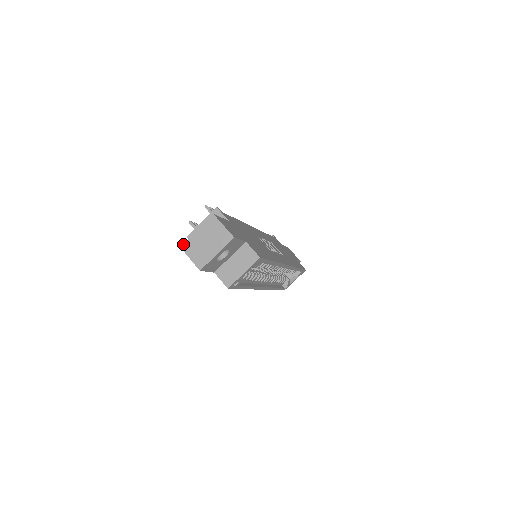
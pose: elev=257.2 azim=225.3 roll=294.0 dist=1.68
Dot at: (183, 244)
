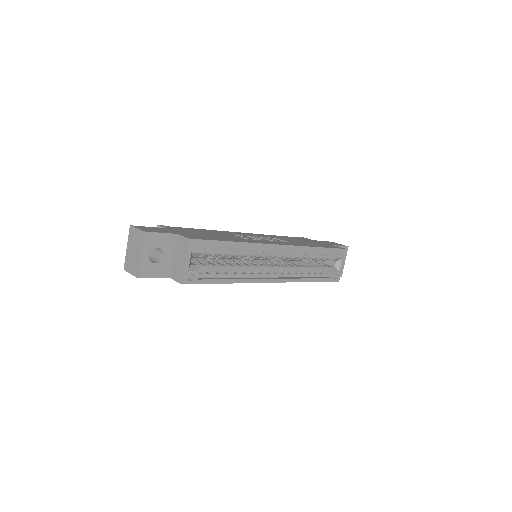
Dot at: (124, 266)
